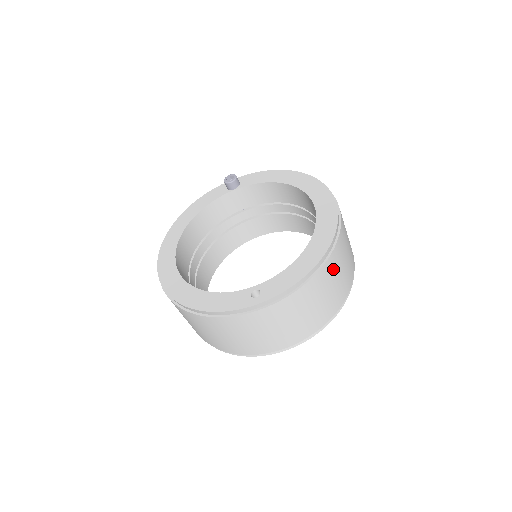
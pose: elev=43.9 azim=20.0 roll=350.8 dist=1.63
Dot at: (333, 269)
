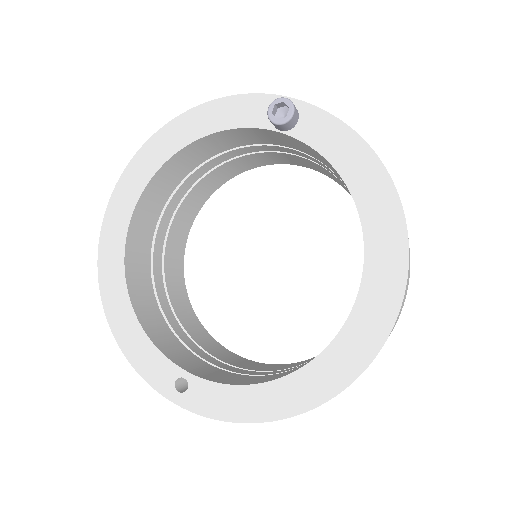
Dot at: occluded
